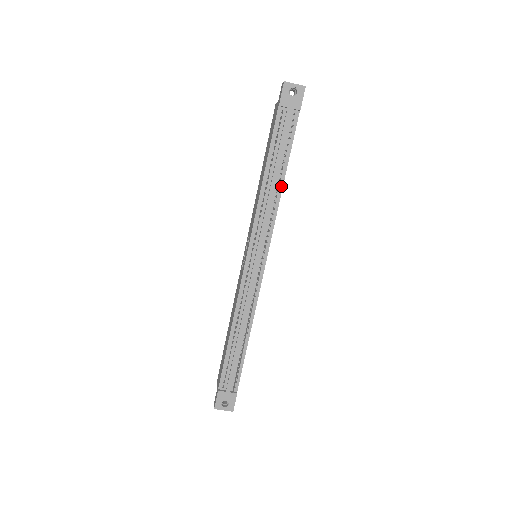
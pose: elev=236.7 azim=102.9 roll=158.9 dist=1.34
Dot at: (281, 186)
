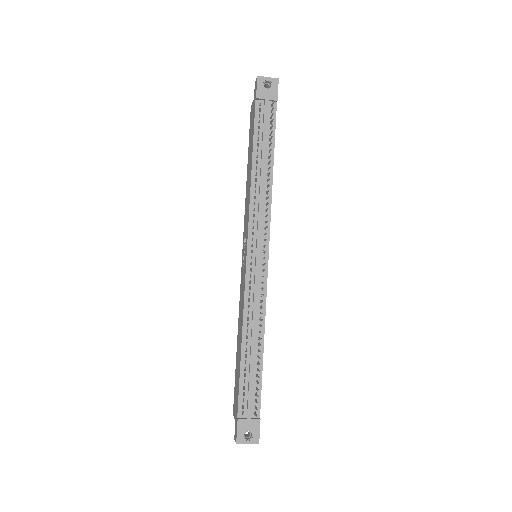
Dot at: (271, 176)
